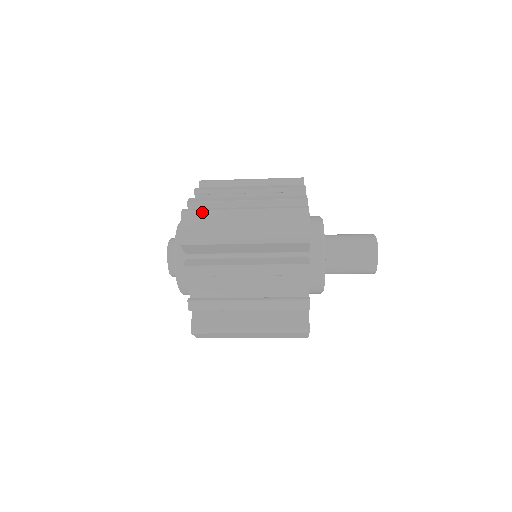
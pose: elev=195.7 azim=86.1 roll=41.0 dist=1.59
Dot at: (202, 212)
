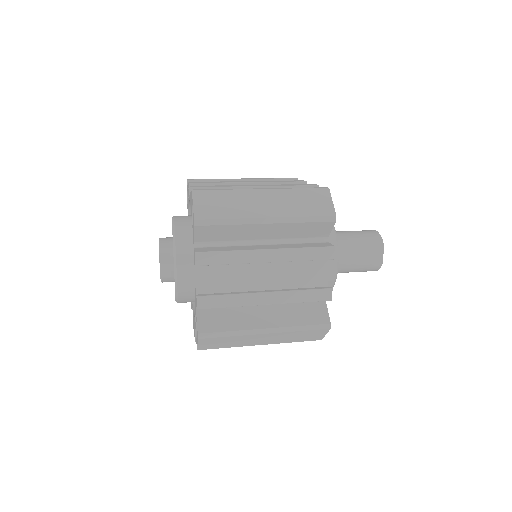
Dot at: (216, 192)
